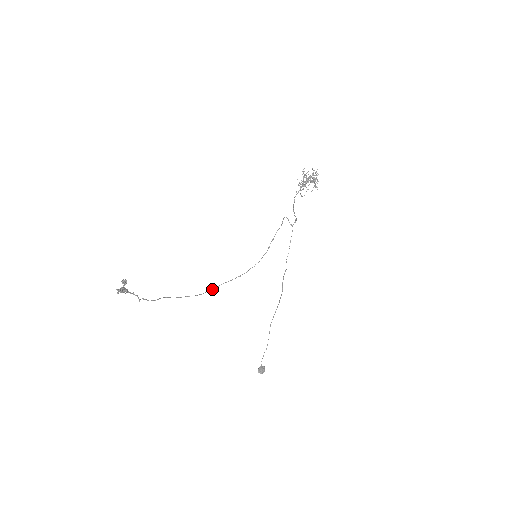
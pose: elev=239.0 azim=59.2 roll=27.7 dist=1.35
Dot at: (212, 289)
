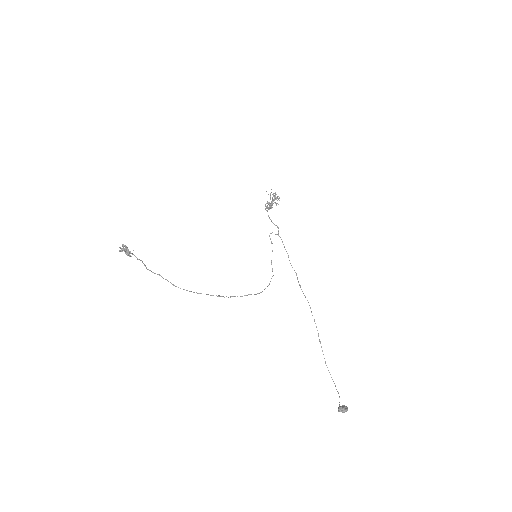
Dot at: occluded
